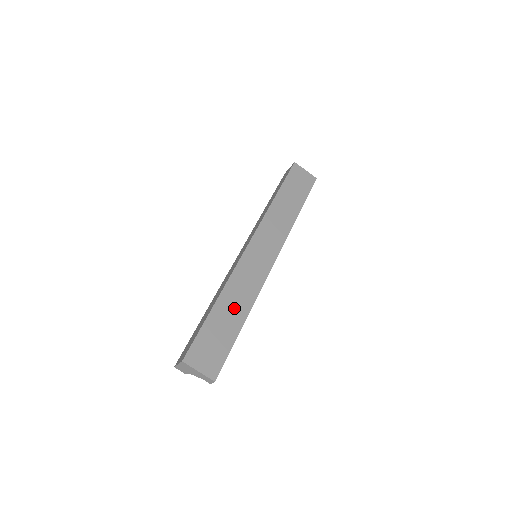
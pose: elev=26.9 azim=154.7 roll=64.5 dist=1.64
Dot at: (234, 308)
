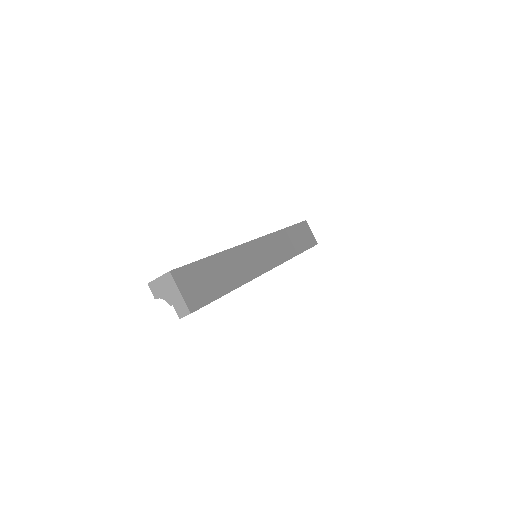
Dot at: (230, 271)
